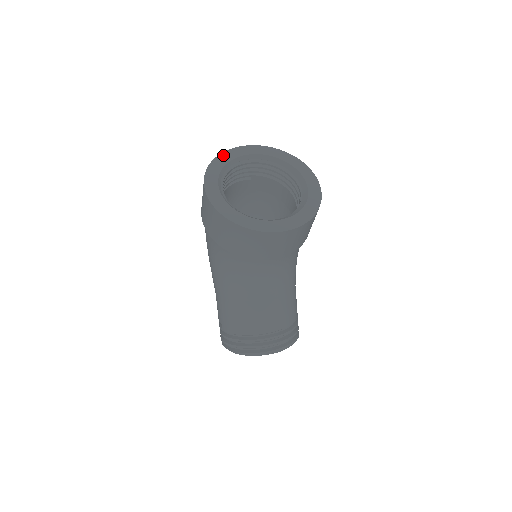
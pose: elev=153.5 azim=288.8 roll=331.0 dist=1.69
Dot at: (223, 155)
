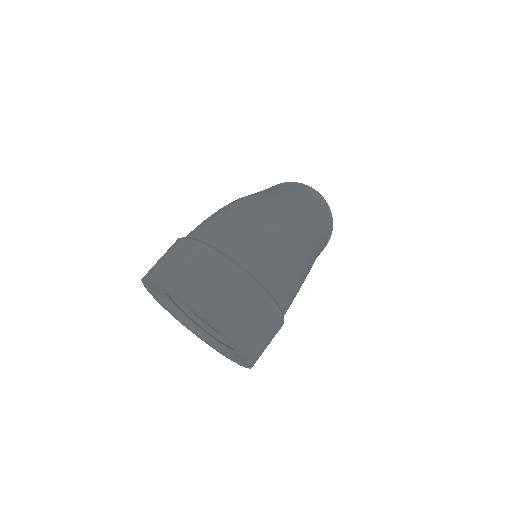
Dot at: (163, 288)
